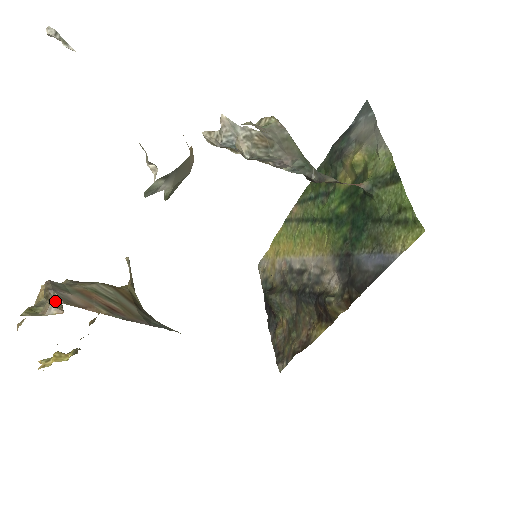
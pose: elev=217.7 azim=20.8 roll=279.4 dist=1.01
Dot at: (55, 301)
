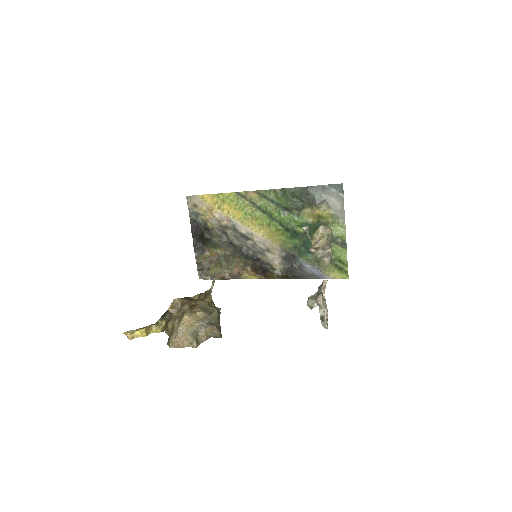
Dot at: occluded
